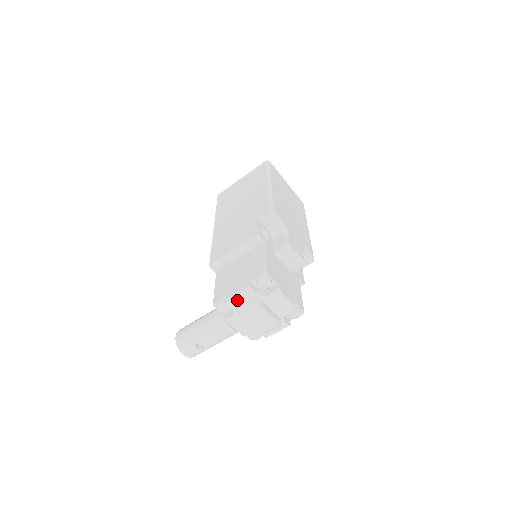
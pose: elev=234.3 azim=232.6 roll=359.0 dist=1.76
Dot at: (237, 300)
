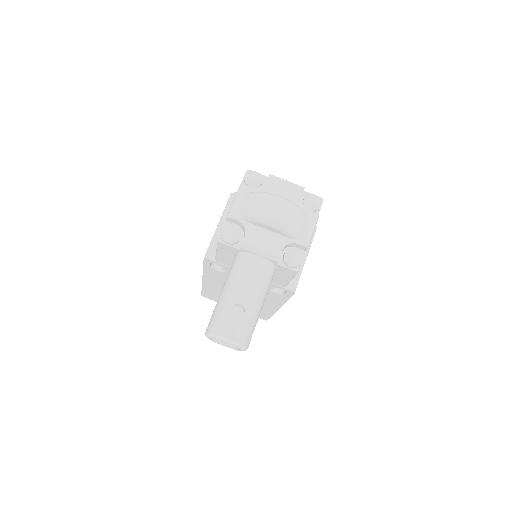
Dot at: (237, 208)
